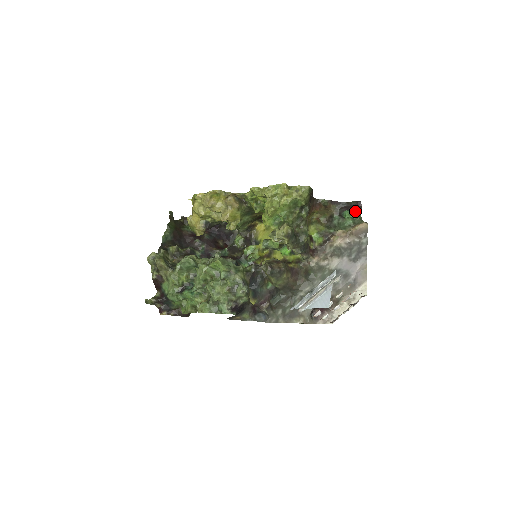
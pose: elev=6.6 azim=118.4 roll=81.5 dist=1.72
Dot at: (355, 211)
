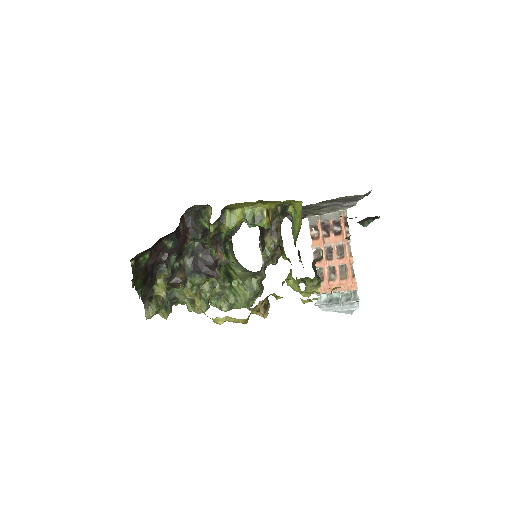
Dot at: occluded
